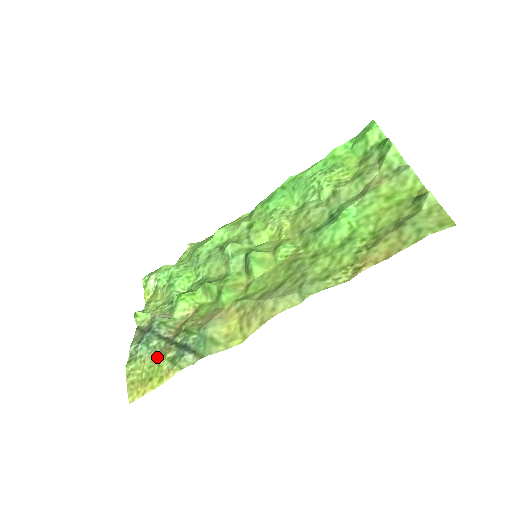
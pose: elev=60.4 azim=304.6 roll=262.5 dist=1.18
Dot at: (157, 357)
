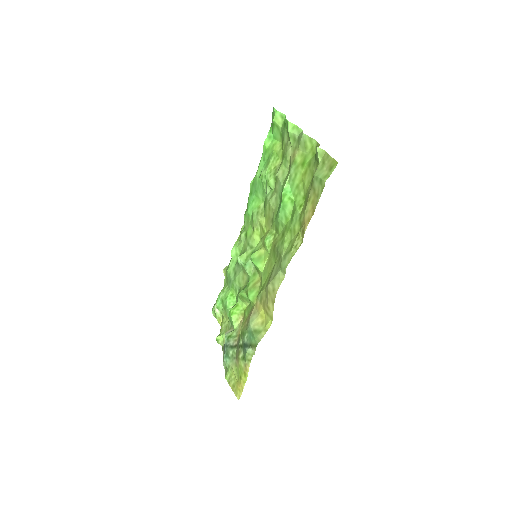
Dot at: (236, 361)
